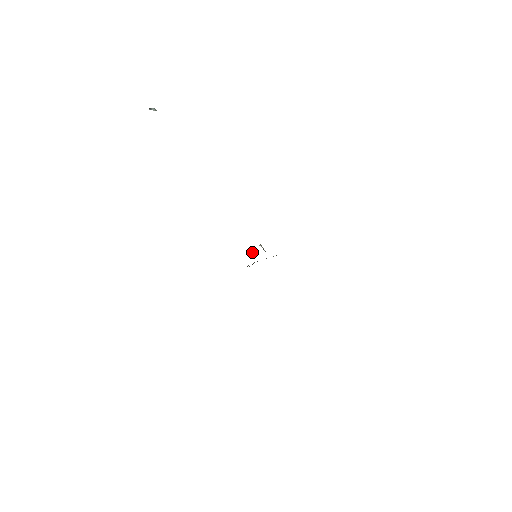
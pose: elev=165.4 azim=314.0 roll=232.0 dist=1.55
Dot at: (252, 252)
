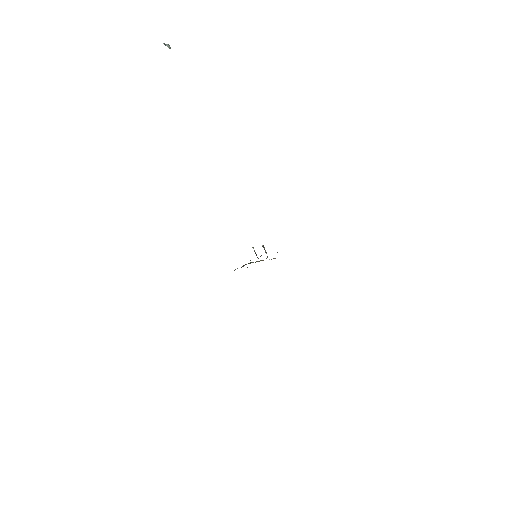
Dot at: (255, 252)
